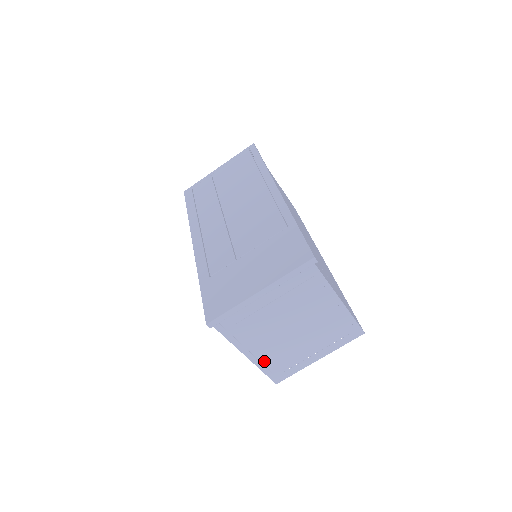
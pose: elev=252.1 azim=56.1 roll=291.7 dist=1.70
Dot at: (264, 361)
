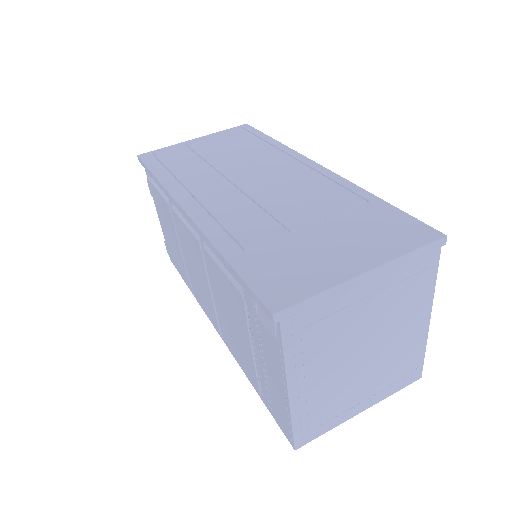
Dot at: (304, 405)
